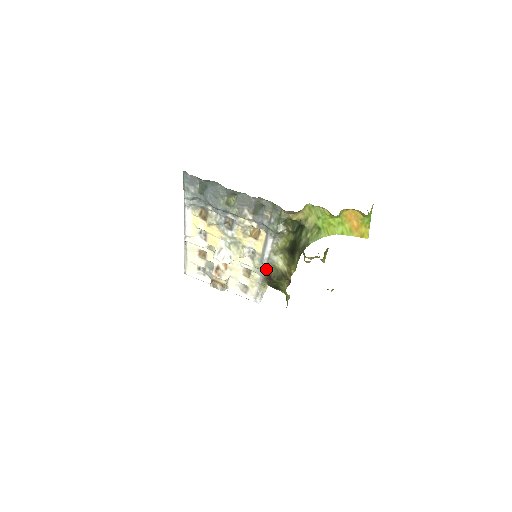
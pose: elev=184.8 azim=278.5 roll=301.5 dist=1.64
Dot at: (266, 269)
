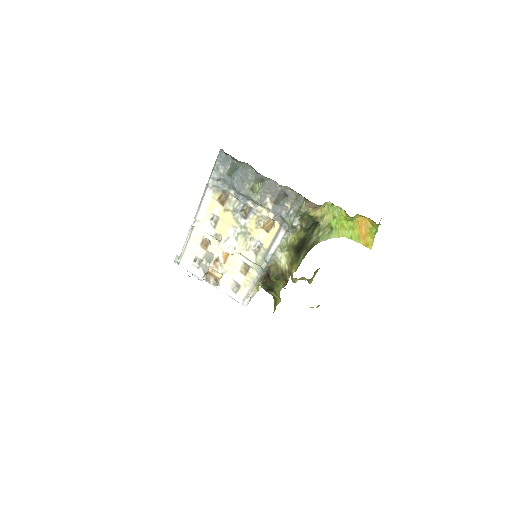
Dot at: (267, 266)
